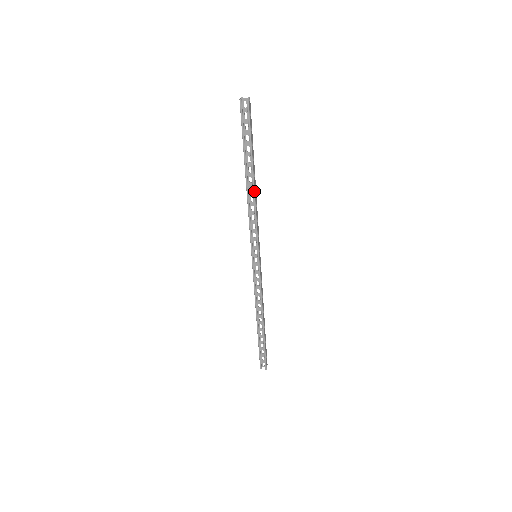
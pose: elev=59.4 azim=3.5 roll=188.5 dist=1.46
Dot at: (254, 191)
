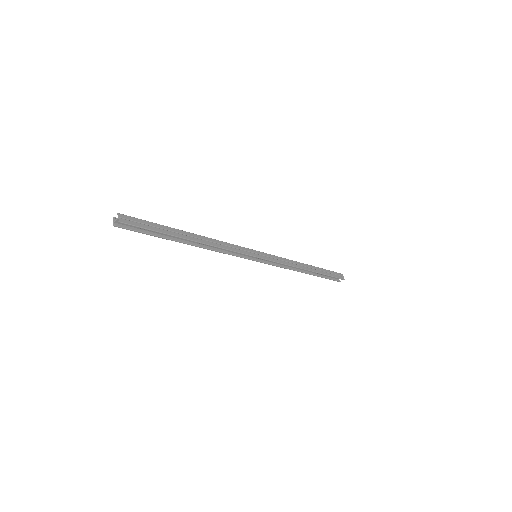
Dot at: (203, 244)
